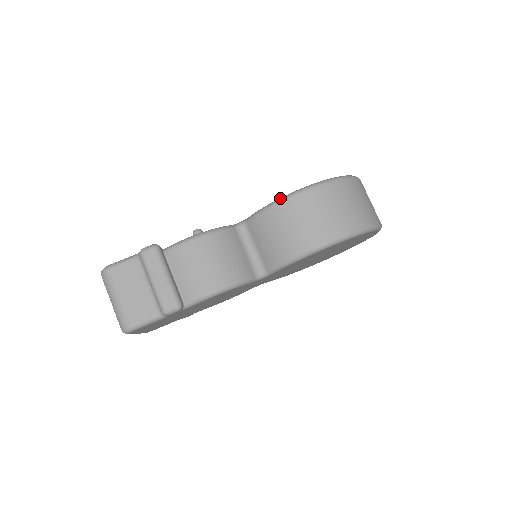
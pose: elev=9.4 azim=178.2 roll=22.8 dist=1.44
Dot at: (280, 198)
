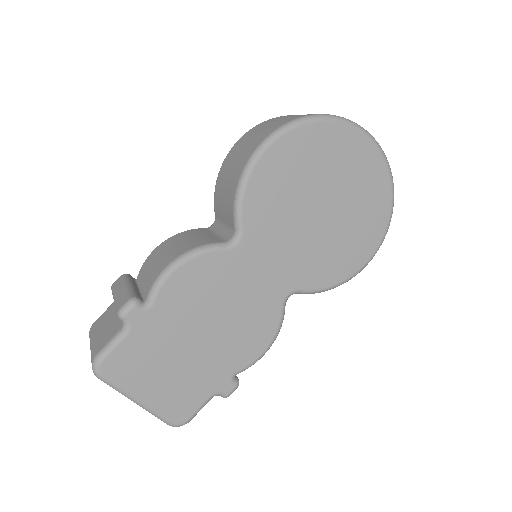
Dot at: occluded
